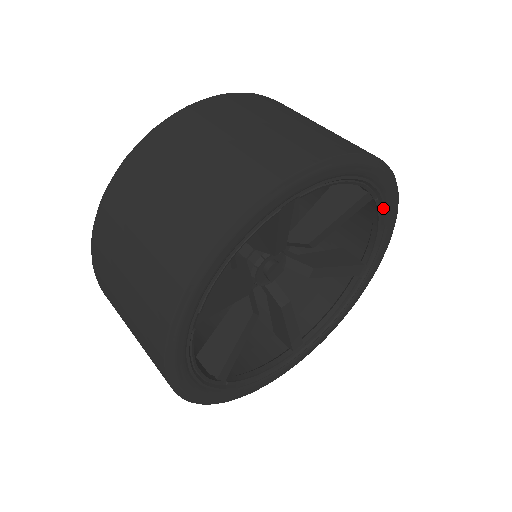
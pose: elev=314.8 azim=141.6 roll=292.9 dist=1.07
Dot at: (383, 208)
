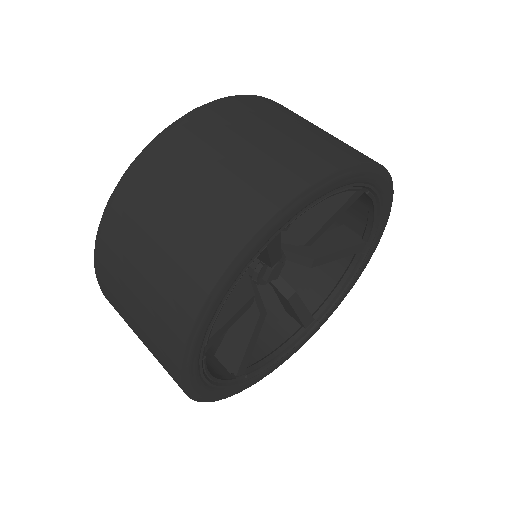
Dot at: (359, 267)
